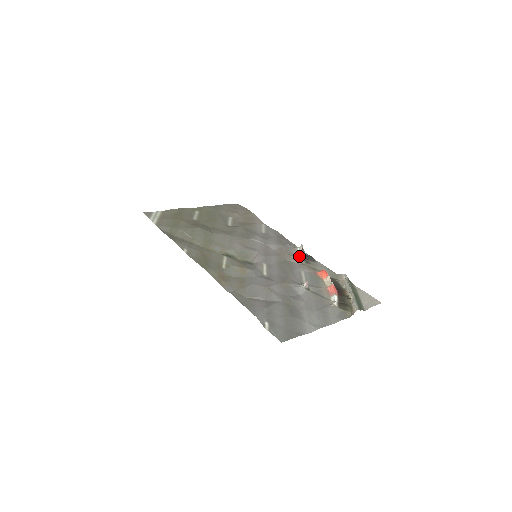
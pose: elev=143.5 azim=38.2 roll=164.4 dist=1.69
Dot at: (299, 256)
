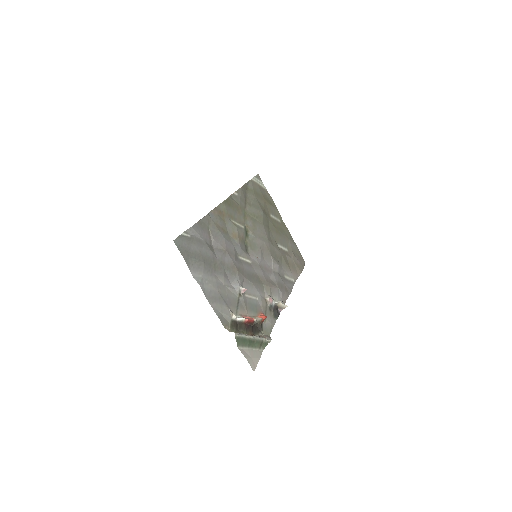
Dot at: (273, 300)
